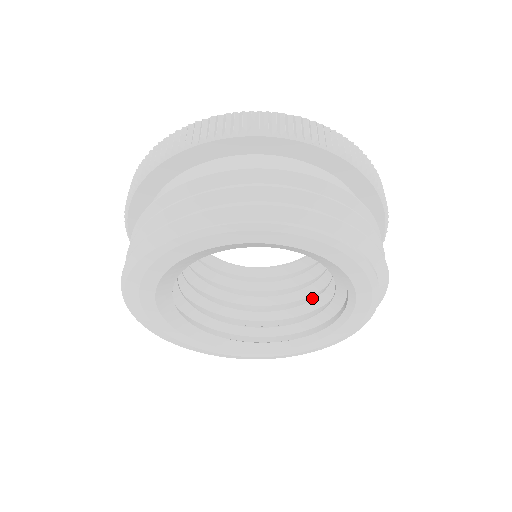
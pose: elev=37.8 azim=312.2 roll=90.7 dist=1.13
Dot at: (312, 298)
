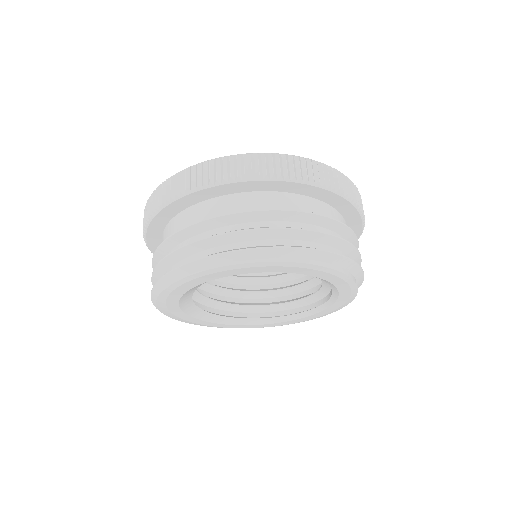
Dot at: occluded
